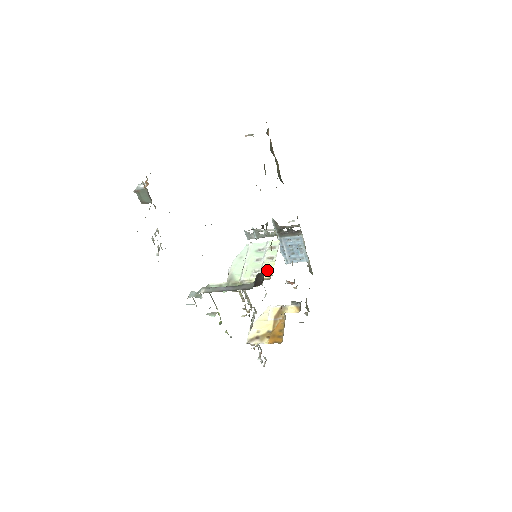
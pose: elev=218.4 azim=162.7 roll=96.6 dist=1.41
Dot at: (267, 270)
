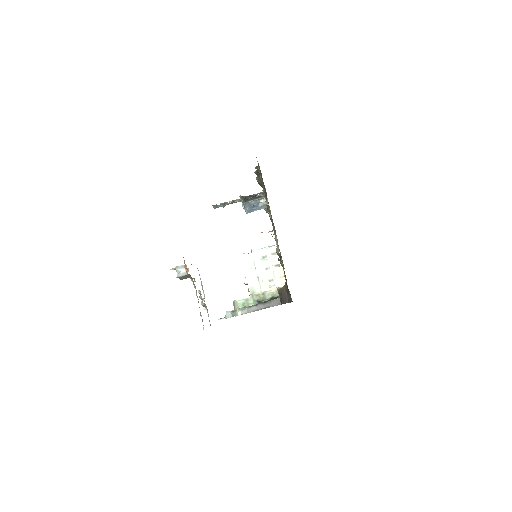
Dot at: (280, 278)
